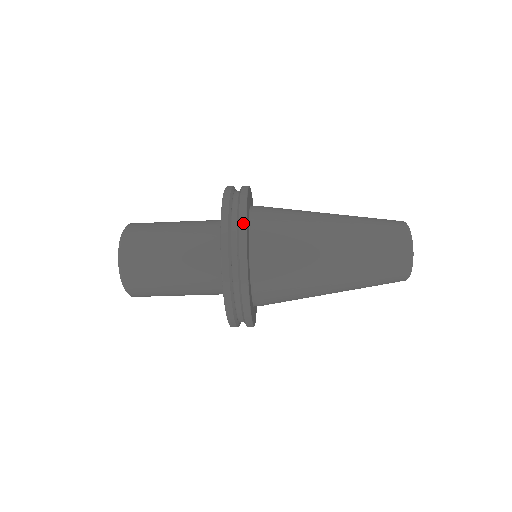
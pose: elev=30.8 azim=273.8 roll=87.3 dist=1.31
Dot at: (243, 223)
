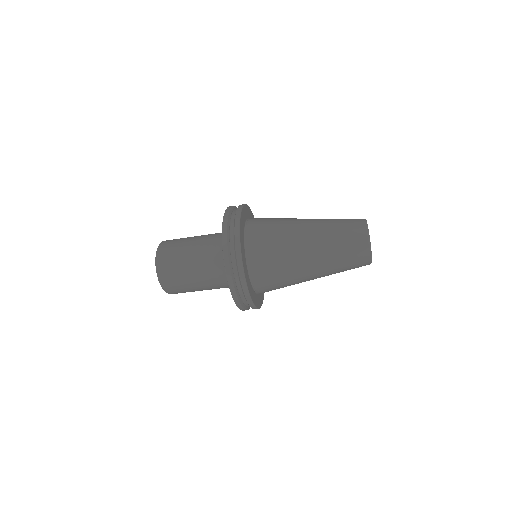
Dot at: (238, 218)
